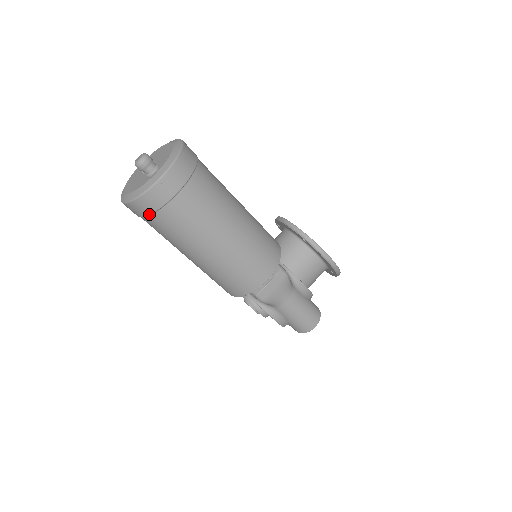
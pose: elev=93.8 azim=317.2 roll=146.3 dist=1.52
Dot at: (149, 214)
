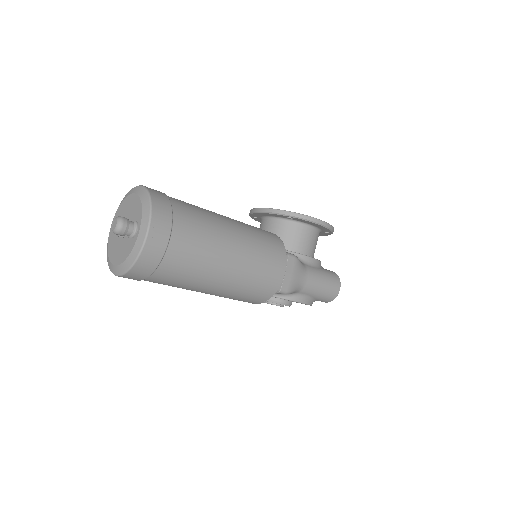
Dot at: (152, 272)
